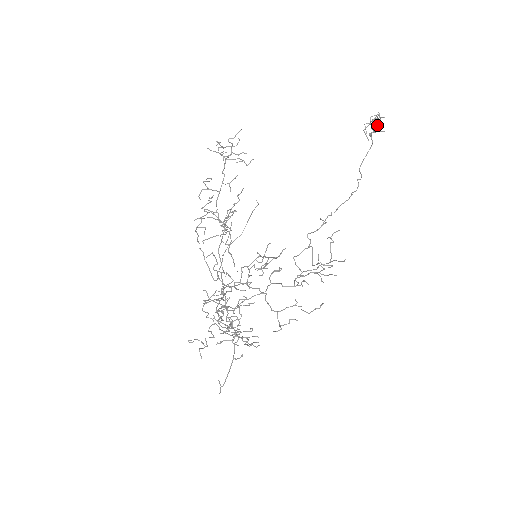
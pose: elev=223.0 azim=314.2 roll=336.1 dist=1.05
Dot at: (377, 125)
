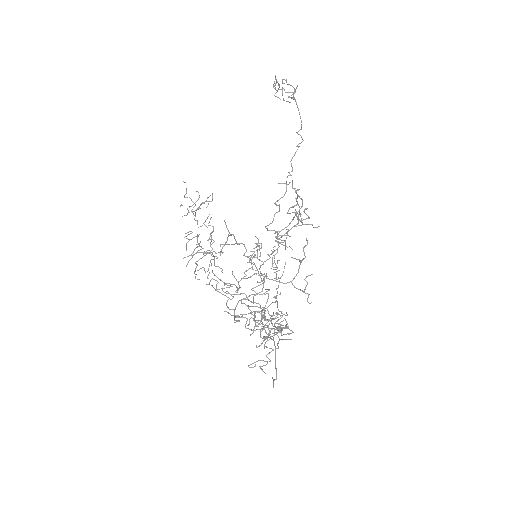
Dot at: occluded
